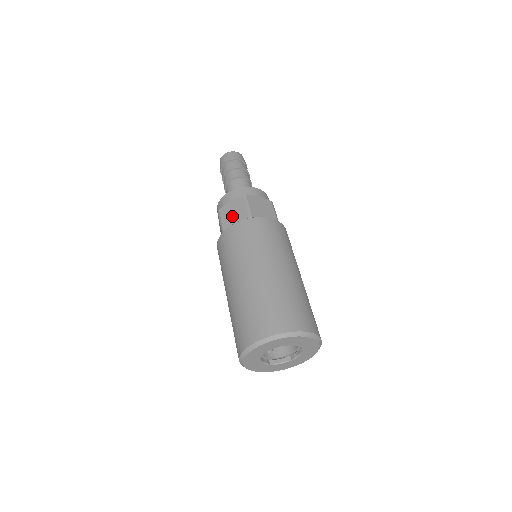
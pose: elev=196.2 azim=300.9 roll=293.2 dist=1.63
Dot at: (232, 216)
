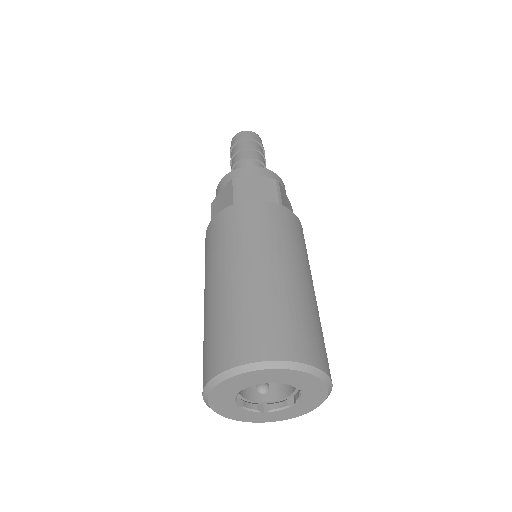
Dot at: (220, 208)
